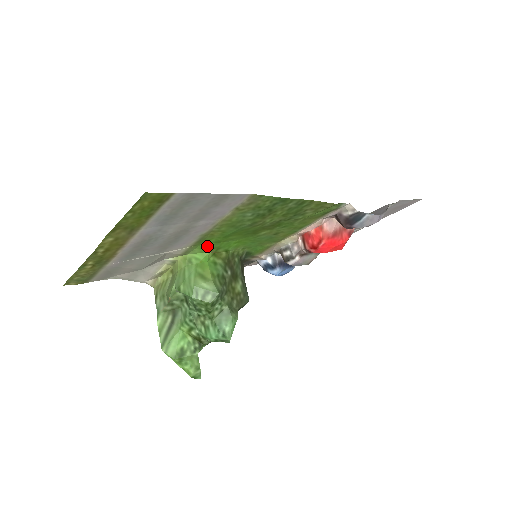
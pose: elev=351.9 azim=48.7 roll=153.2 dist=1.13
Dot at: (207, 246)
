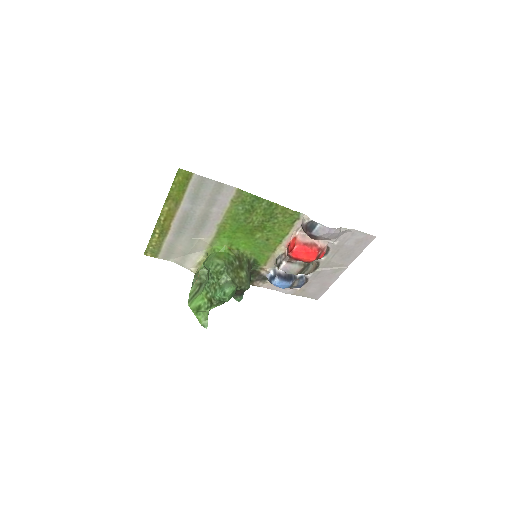
Dot at: (224, 240)
